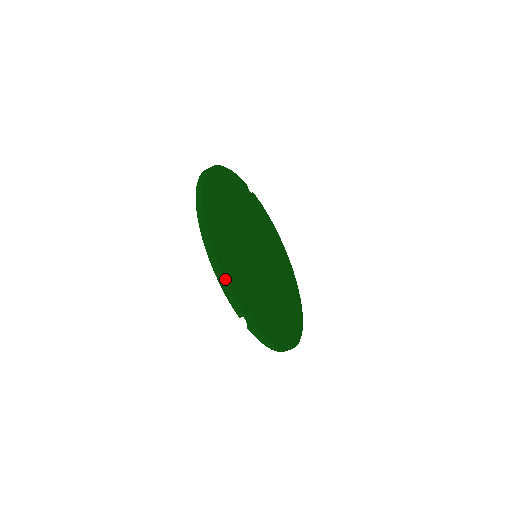
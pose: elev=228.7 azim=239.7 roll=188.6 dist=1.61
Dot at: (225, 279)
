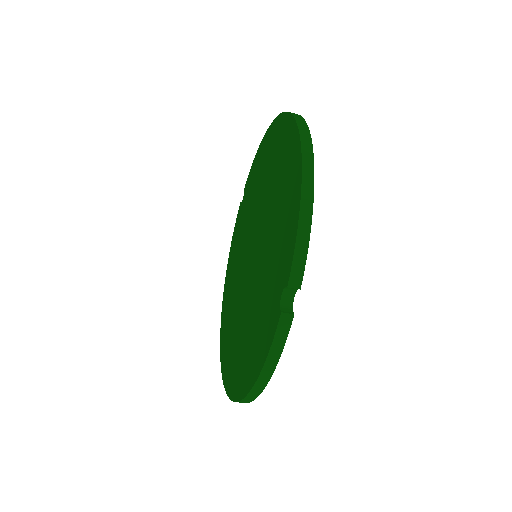
Dot at: (311, 218)
